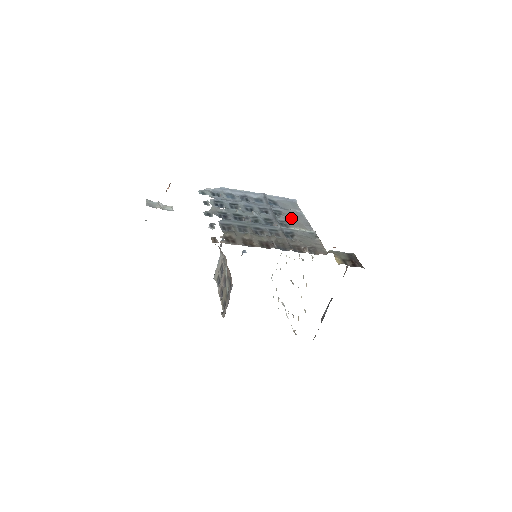
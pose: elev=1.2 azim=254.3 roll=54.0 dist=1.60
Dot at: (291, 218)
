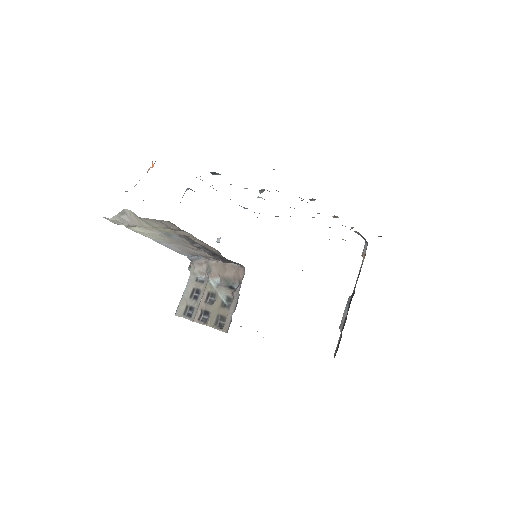
Dot at: occluded
